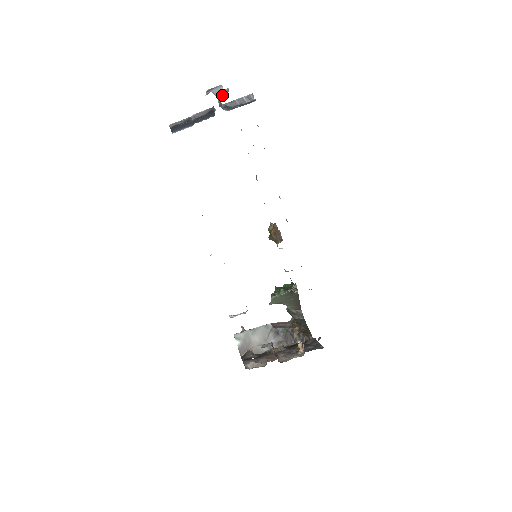
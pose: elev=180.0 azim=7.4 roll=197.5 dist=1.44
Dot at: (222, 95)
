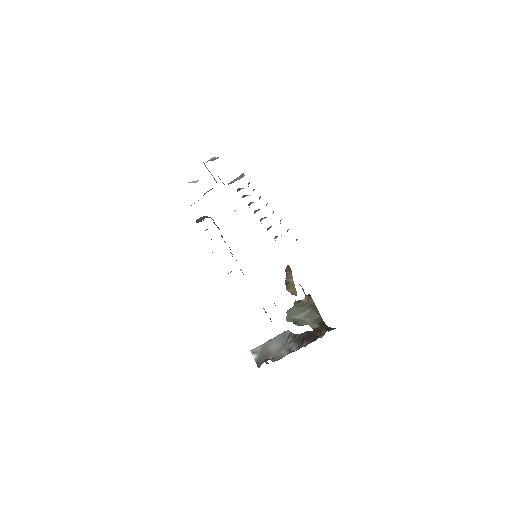
Dot at: occluded
